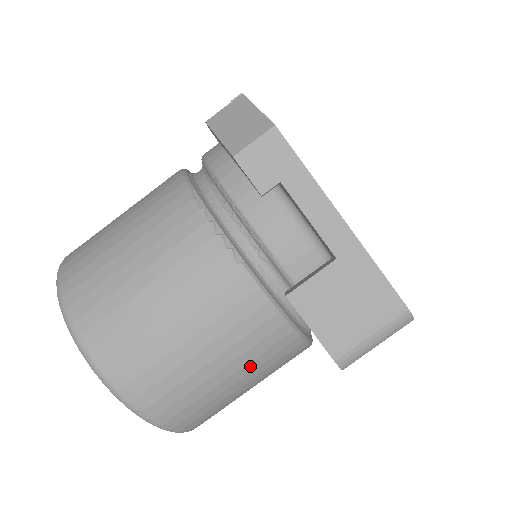
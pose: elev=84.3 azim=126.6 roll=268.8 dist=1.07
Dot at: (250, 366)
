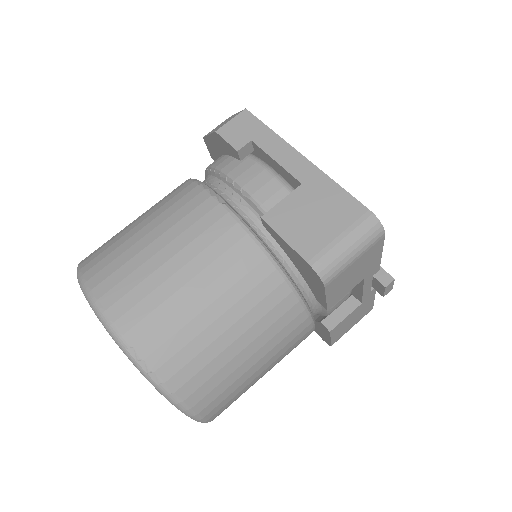
Dot at: (240, 307)
